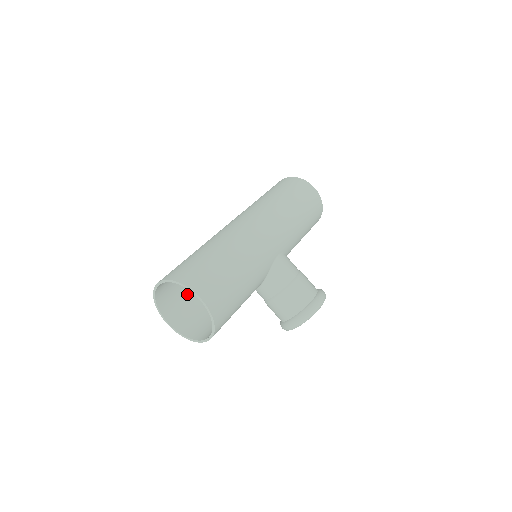
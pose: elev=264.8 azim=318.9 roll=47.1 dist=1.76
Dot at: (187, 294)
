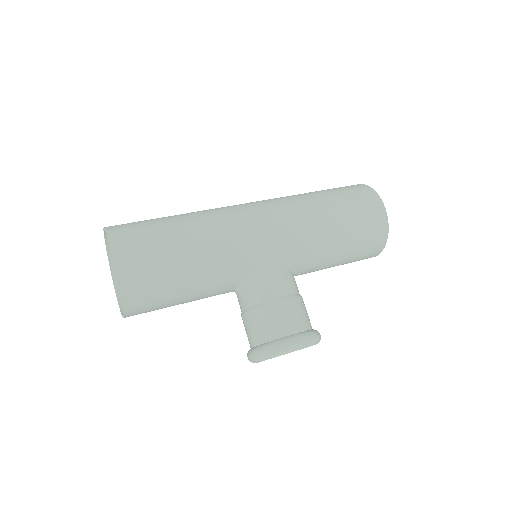
Dot at: occluded
